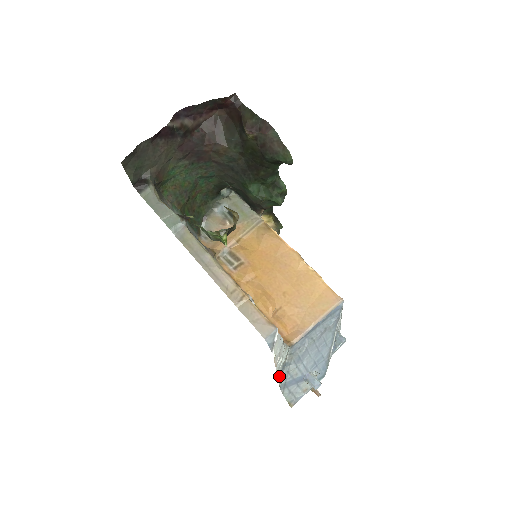
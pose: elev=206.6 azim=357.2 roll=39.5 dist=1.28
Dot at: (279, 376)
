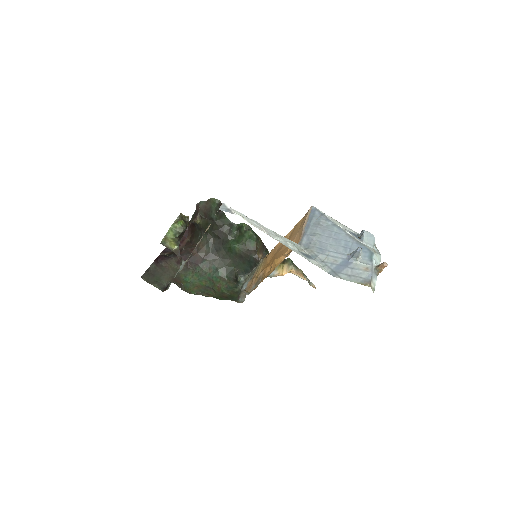
Dot at: (301, 255)
